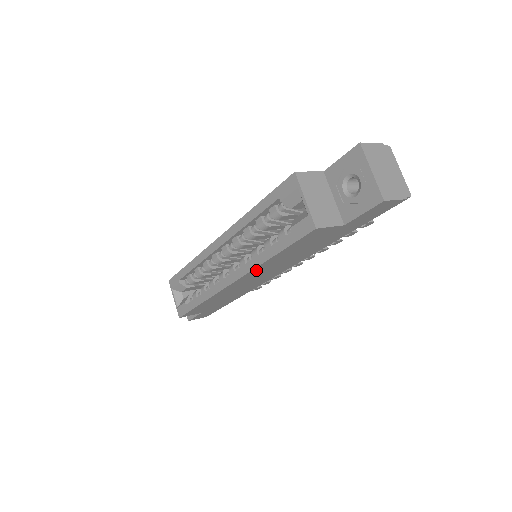
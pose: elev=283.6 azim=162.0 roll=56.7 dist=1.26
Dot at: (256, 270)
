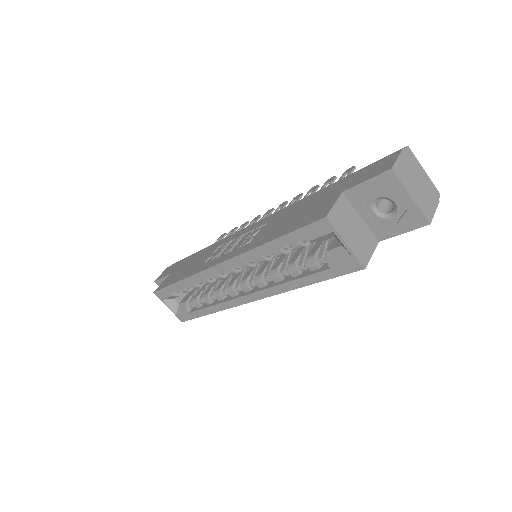
Dot at: occluded
